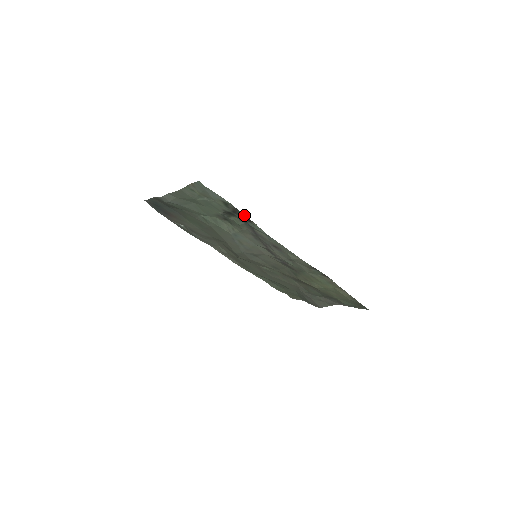
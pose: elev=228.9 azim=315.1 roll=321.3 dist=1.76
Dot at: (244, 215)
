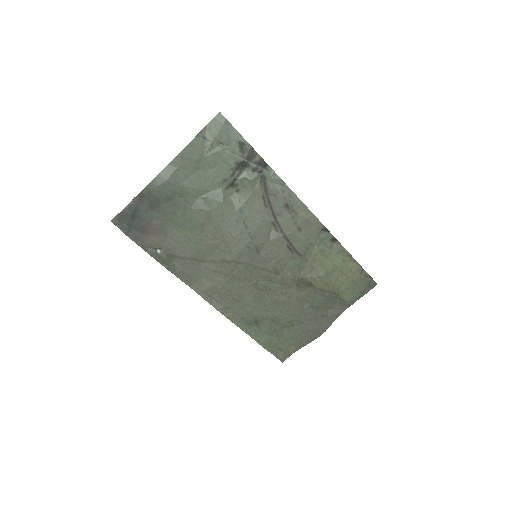
Dot at: (260, 157)
